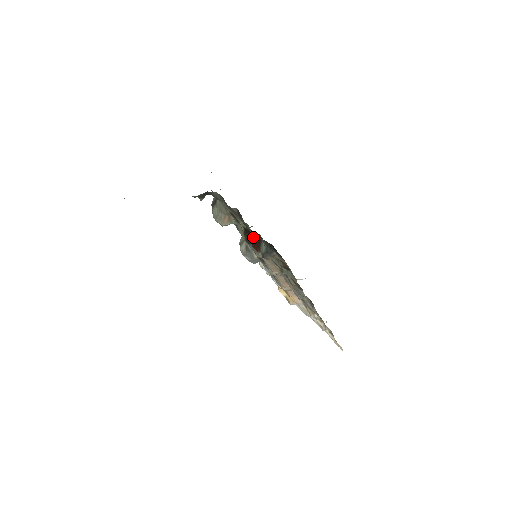
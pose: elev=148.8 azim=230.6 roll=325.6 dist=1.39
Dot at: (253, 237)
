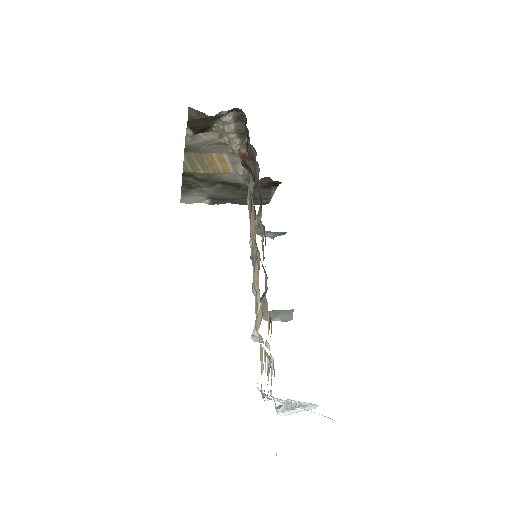
Dot at: occluded
